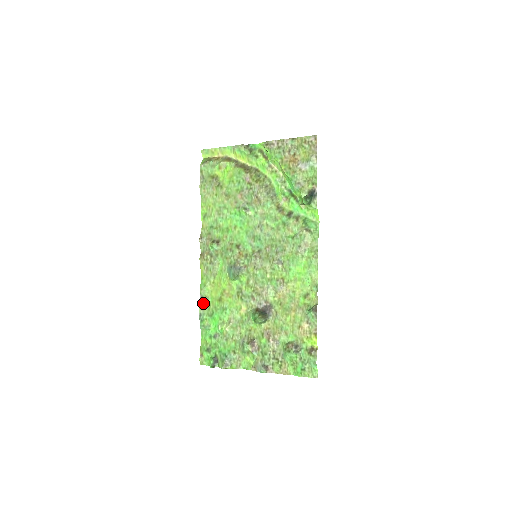
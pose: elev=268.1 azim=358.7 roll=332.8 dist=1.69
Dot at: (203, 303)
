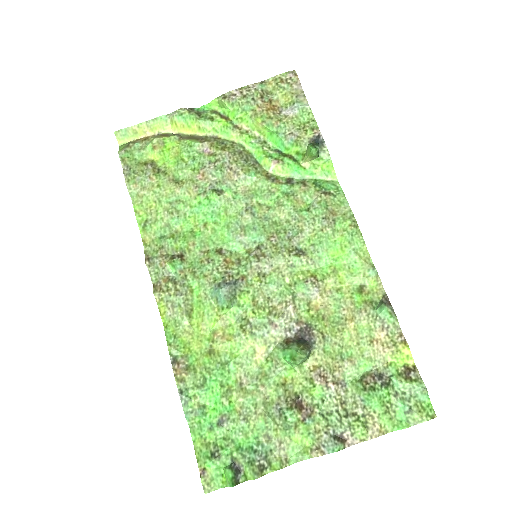
Dot at: (180, 369)
